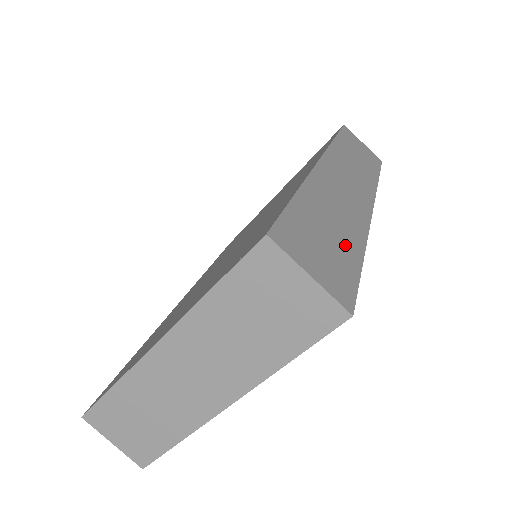
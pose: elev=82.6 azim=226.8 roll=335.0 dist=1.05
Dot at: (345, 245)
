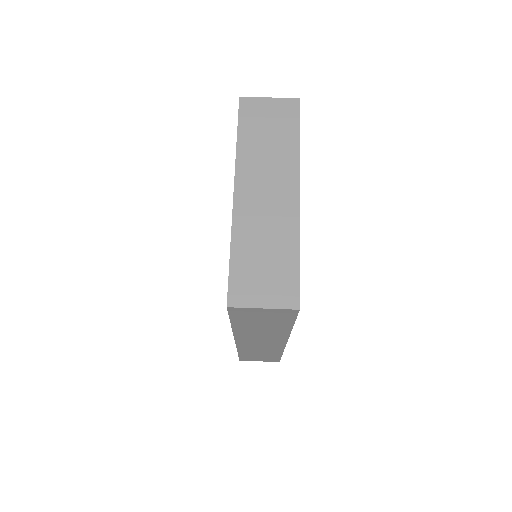
Dot at: occluded
